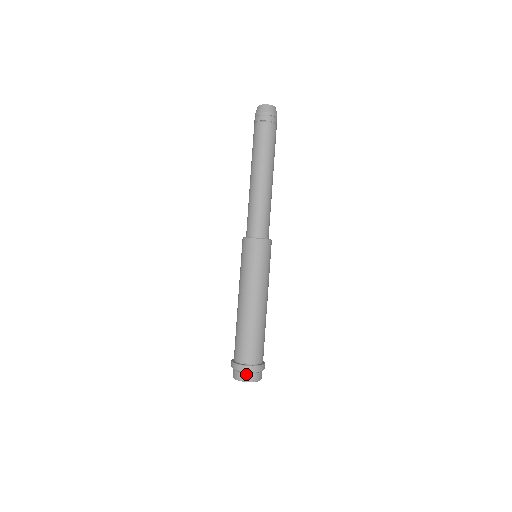
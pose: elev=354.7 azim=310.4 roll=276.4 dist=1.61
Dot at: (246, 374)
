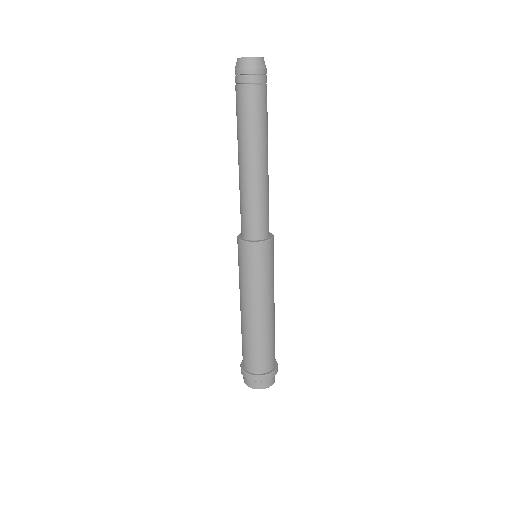
Dot at: (264, 382)
